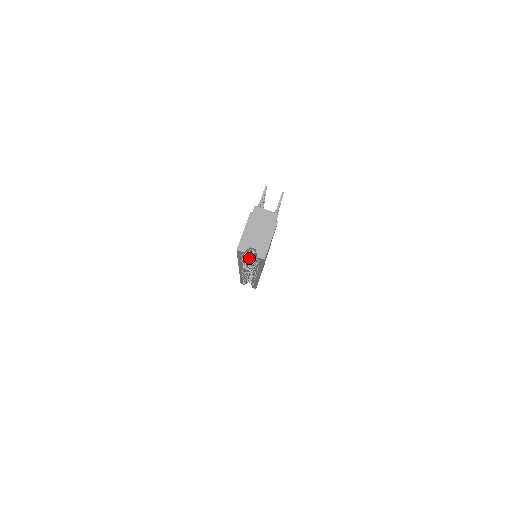
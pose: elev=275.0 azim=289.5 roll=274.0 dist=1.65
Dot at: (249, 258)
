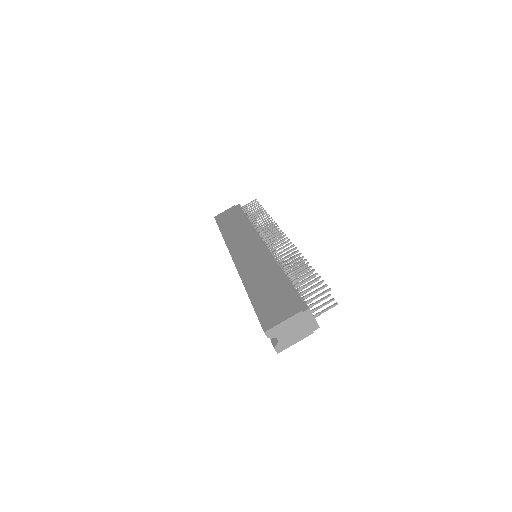
Dot at: occluded
